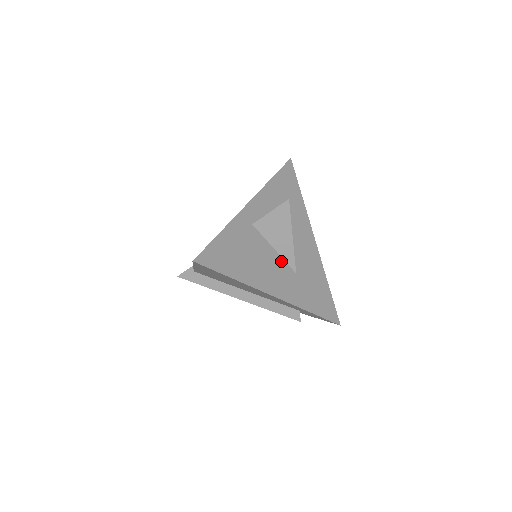
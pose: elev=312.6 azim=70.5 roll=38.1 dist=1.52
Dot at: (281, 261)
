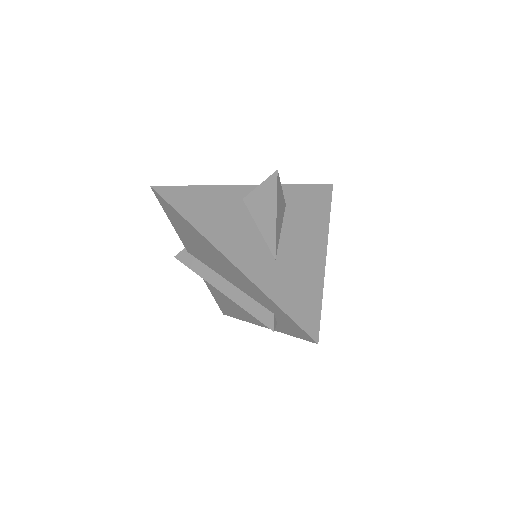
Dot at: (260, 240)
